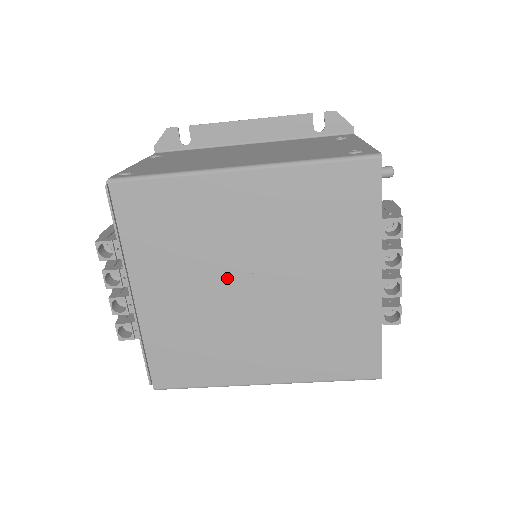
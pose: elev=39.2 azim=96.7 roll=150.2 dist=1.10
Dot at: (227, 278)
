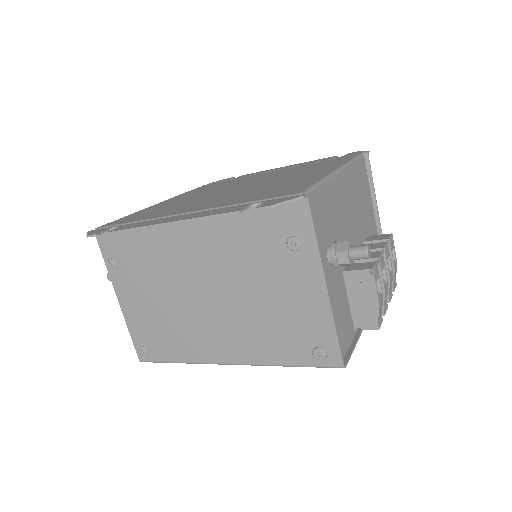
Dot at: occluded
